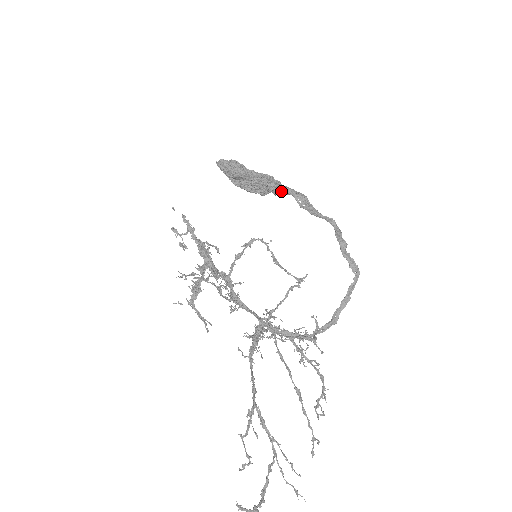
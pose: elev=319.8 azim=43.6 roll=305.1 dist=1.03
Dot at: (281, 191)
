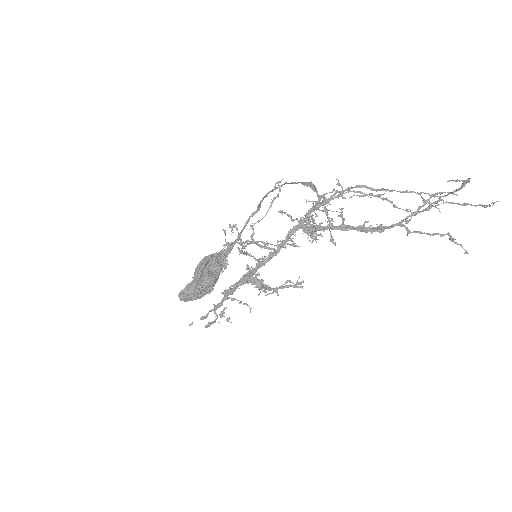
Dot at: (223, 256)
